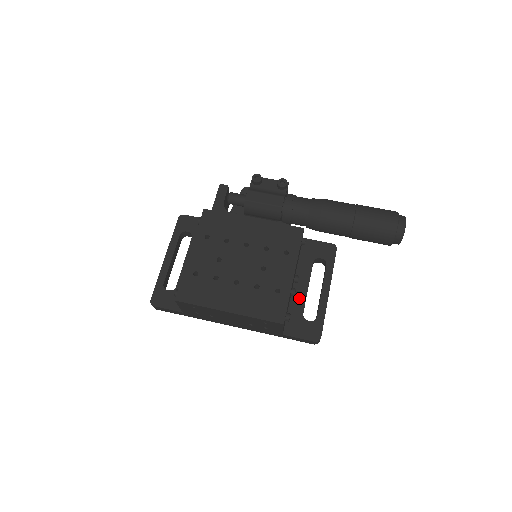
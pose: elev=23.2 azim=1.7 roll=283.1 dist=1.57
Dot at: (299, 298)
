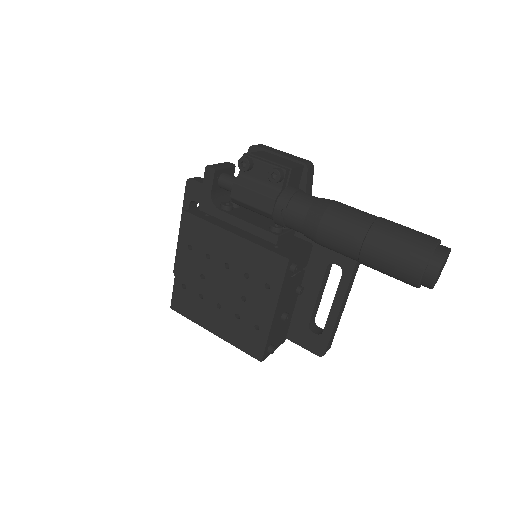
Dot at: (306, 306)
